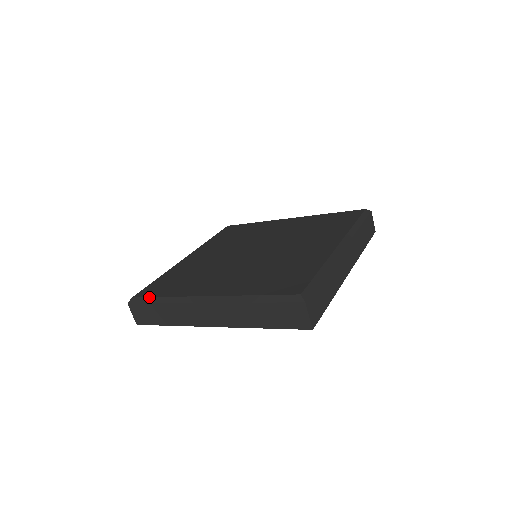
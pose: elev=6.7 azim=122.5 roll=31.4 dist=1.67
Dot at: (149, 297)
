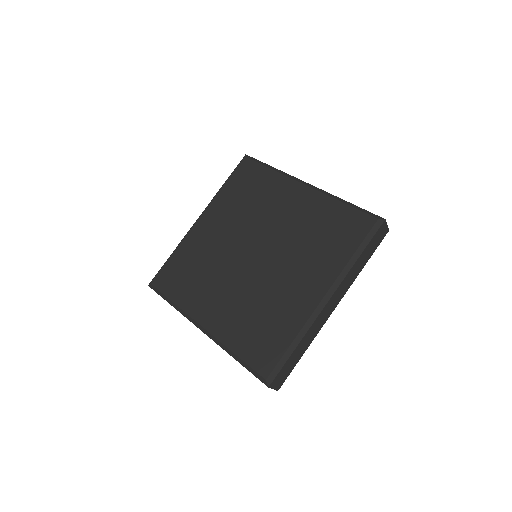
Dot at: (162, 293)
